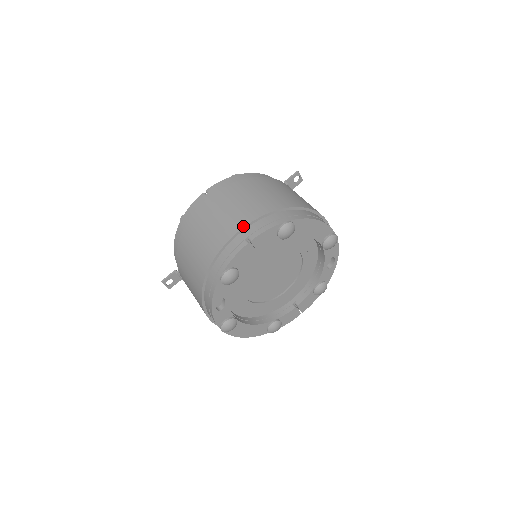
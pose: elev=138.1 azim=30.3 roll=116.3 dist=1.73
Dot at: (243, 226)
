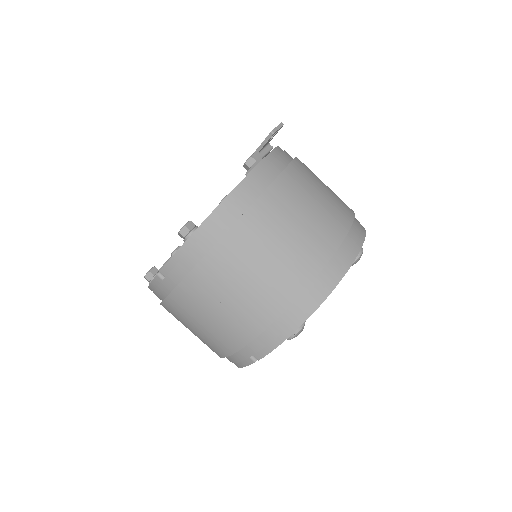
Dot at: (240, 348)
